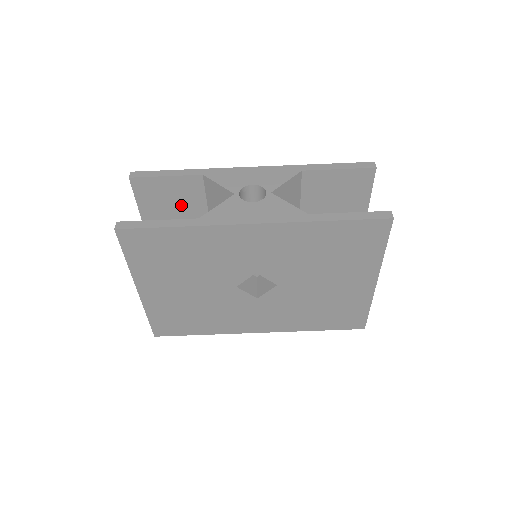
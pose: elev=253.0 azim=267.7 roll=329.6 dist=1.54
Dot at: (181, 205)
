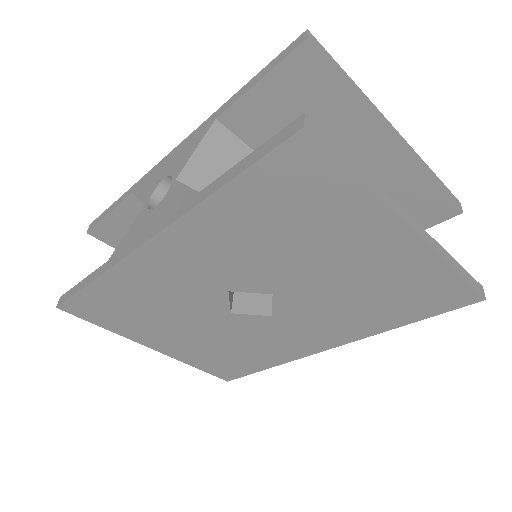
Dot at: occluded
